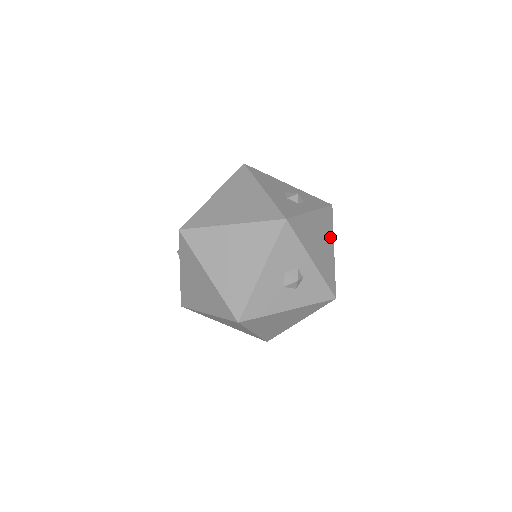
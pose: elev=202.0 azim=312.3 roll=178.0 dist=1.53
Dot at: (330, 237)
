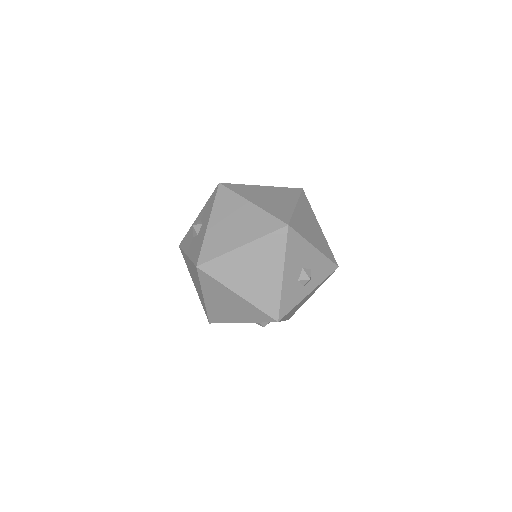
Dot at: occluded
